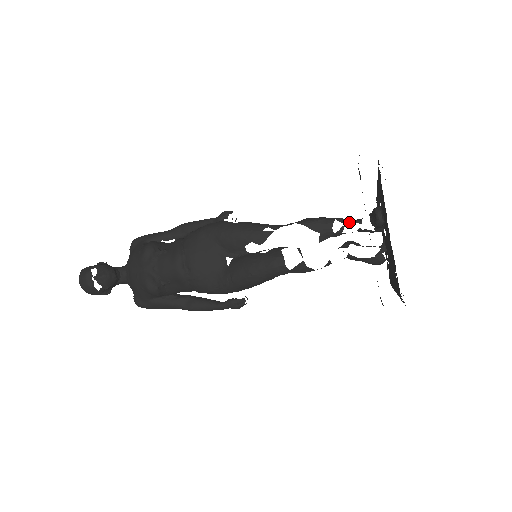
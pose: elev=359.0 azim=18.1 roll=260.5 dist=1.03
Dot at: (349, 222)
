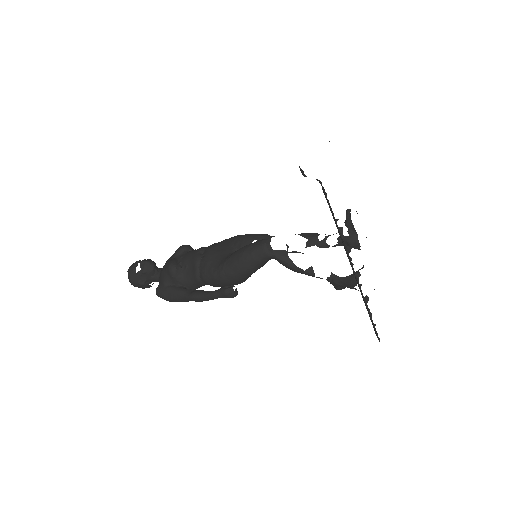
Dot at: (333, 234)
